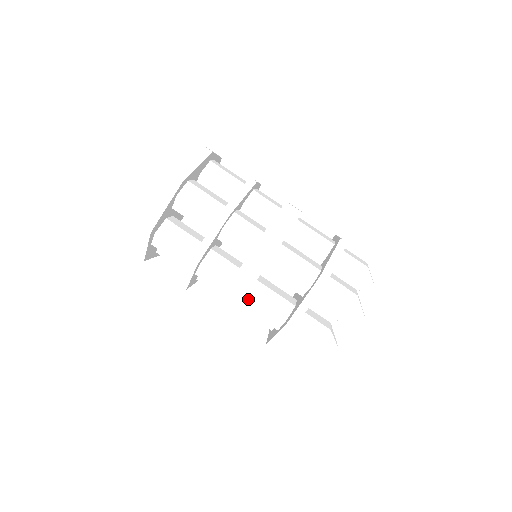
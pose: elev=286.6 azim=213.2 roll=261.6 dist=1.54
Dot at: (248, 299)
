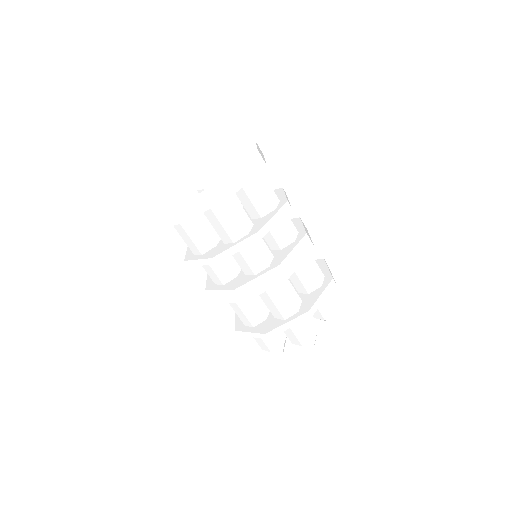
Dot at: occluded
